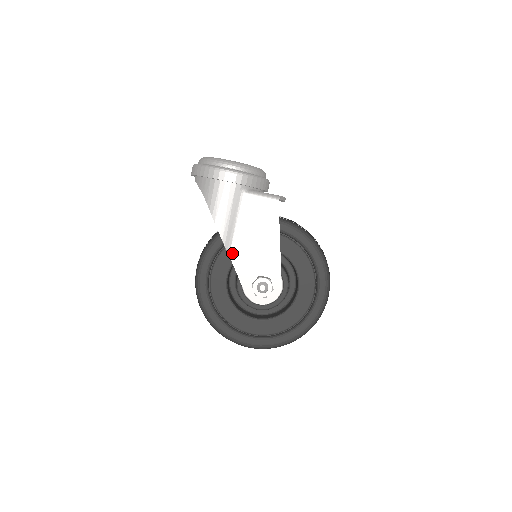
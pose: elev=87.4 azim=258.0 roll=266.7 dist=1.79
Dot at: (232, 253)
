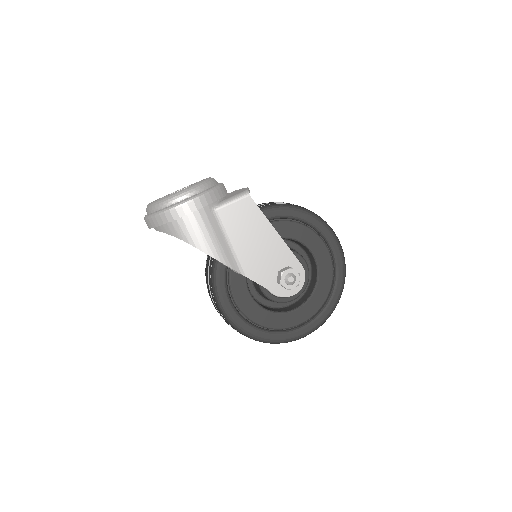
Dot at: (242, 270)
